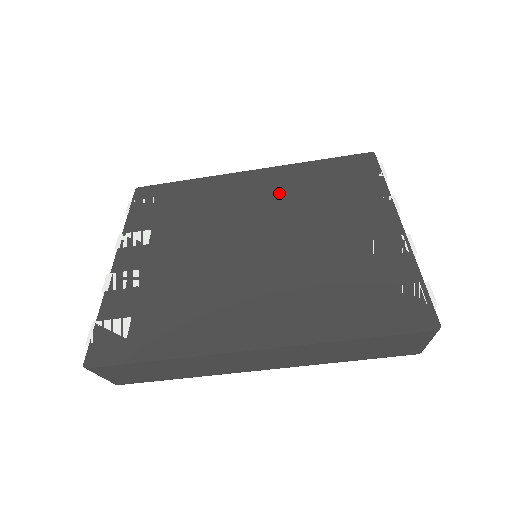
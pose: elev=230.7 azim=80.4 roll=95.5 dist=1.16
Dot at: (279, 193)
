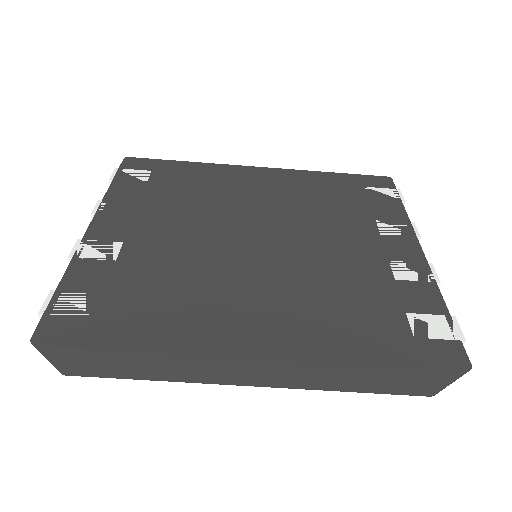
Dot at: (289, 195)
